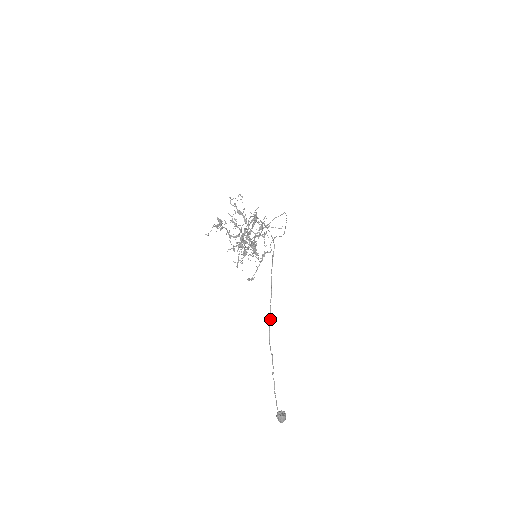
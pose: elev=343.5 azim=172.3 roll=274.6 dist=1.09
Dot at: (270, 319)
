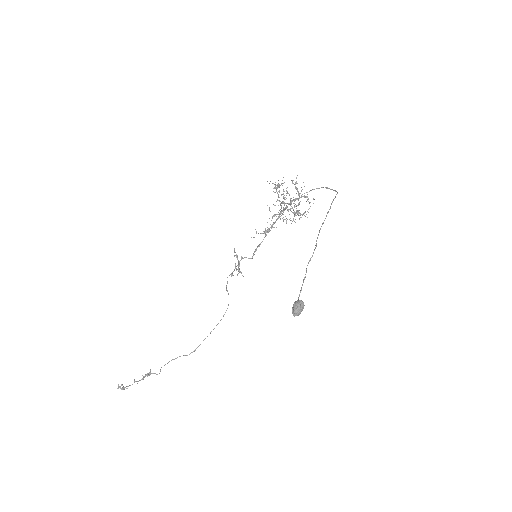
Dot at: (323, 223)
